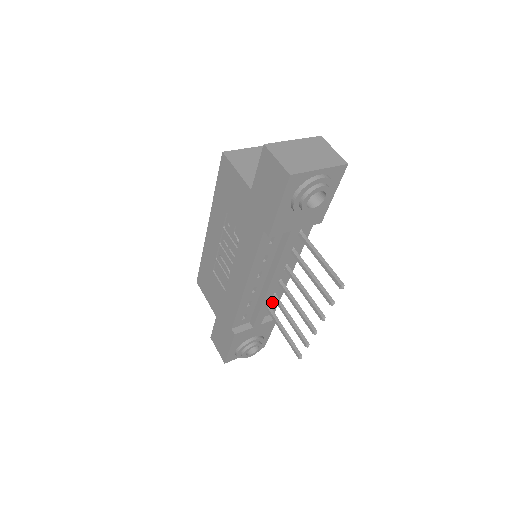
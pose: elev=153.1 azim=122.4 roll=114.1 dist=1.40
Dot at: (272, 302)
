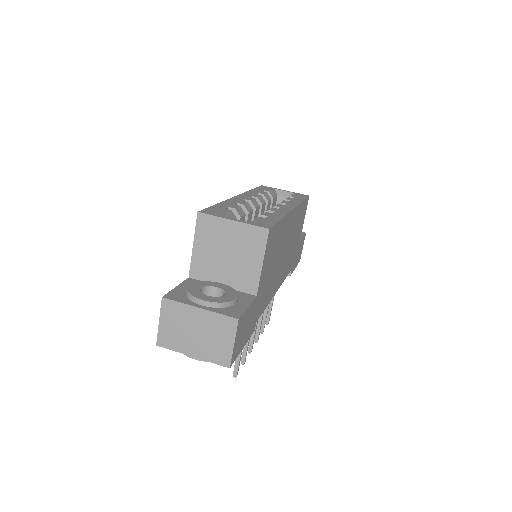
Dot at: occluded
